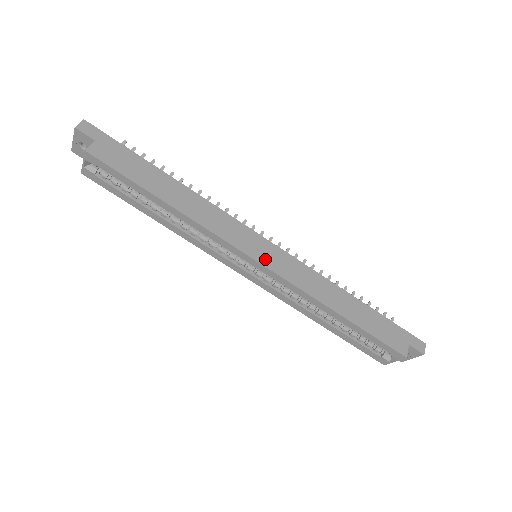
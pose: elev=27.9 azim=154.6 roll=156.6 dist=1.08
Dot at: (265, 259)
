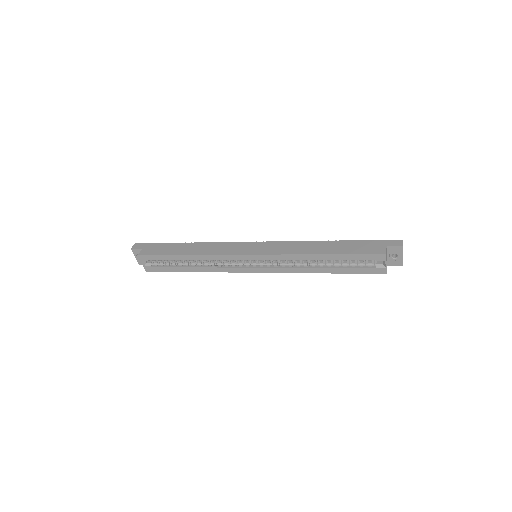
Dot at: (256, 251)
